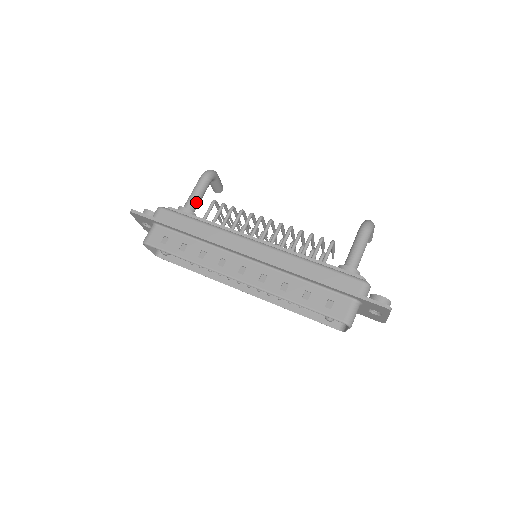
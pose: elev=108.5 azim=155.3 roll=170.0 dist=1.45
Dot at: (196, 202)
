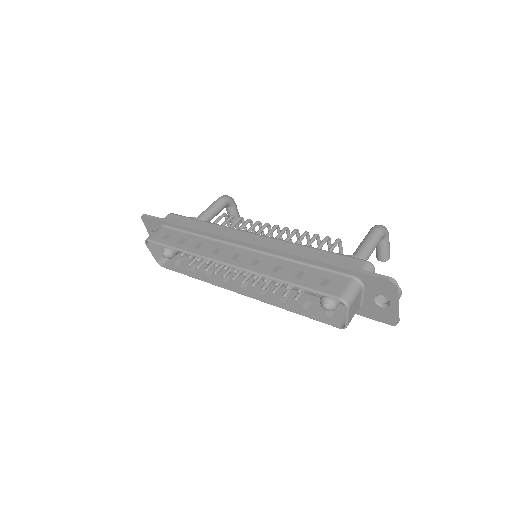
Dot at: (207, 216)
